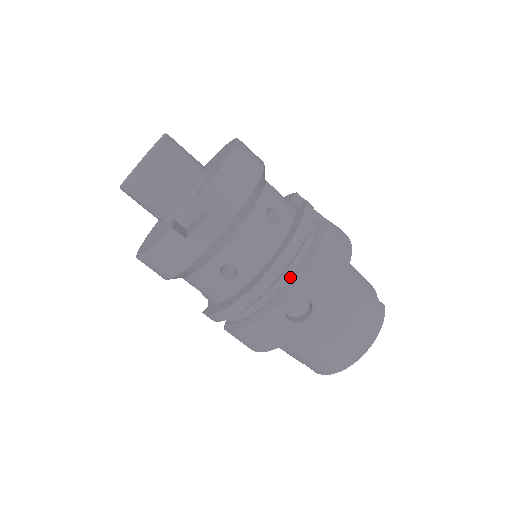
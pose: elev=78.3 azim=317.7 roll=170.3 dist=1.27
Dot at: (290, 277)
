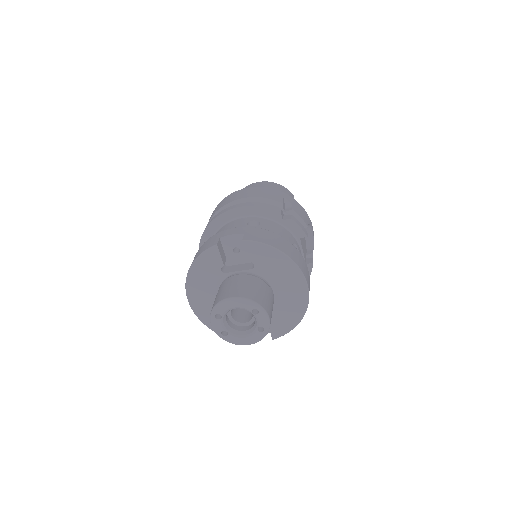
Dot at: occluded
